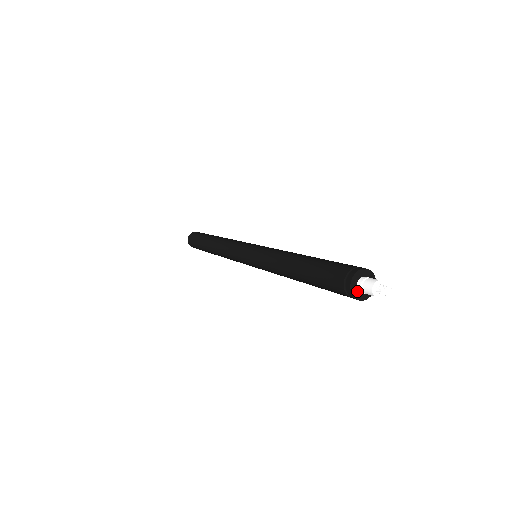
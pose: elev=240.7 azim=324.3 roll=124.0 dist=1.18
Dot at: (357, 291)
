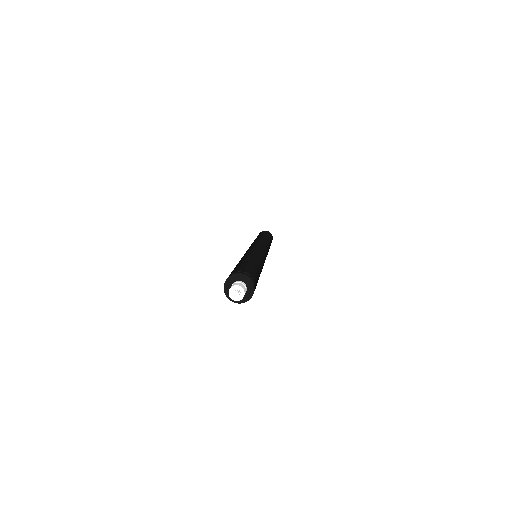
Dot at: occluded
